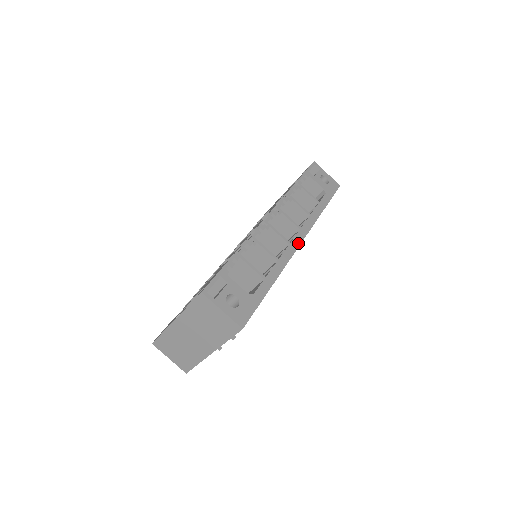
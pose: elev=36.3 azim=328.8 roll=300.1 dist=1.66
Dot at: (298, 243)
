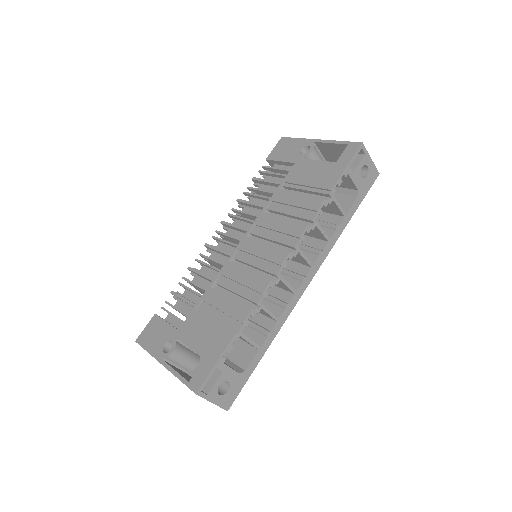
Dot at: (304, 288)
